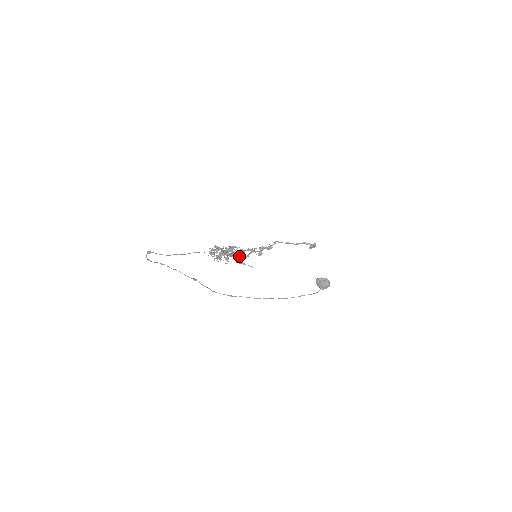
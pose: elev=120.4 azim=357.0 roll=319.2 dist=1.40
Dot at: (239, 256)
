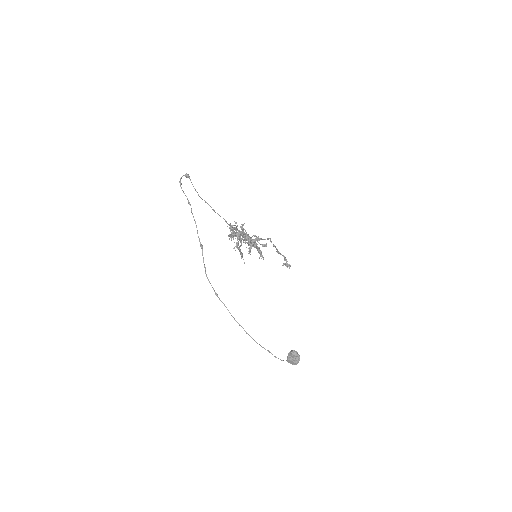
Dot at: occluded
